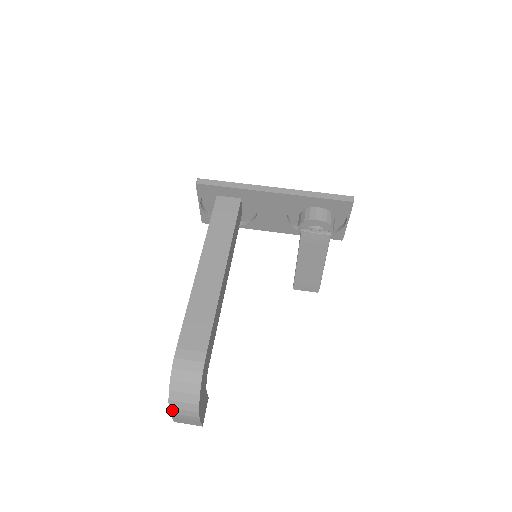
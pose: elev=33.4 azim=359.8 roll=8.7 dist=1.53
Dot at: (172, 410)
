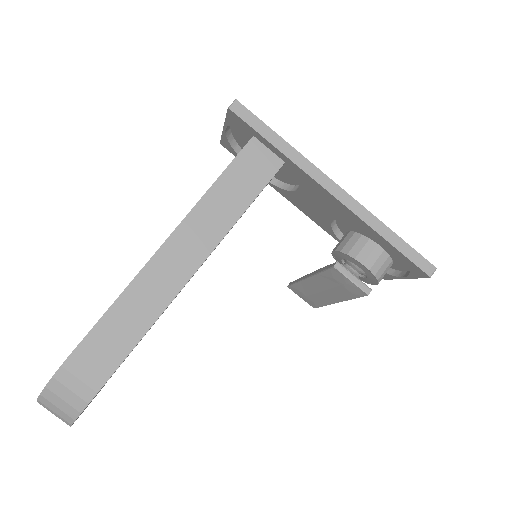
Dot at: (41, 404)
